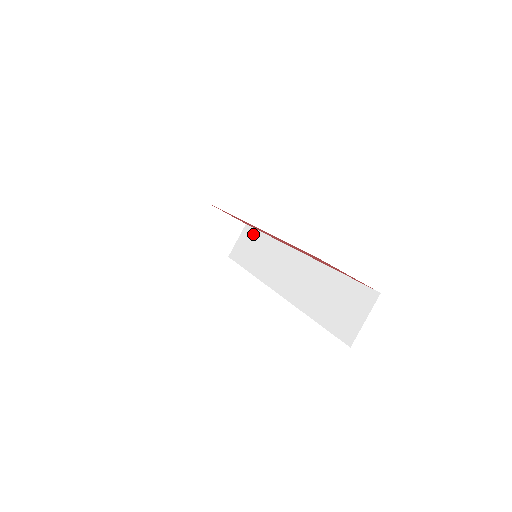
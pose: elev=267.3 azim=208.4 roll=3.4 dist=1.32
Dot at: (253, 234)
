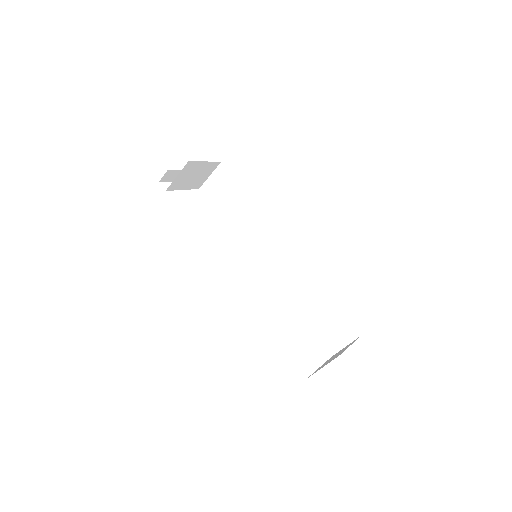
Dot at: (233, 185)
